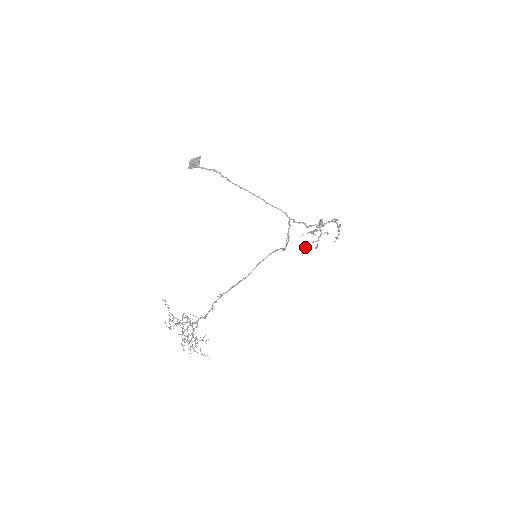
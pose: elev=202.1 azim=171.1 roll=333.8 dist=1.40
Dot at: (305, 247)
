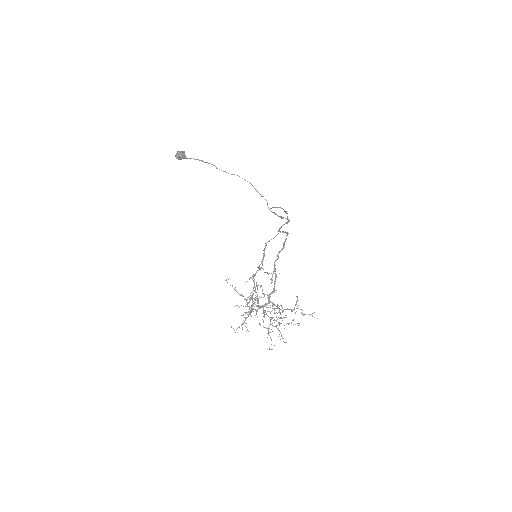
Dot at: (251, 298)
